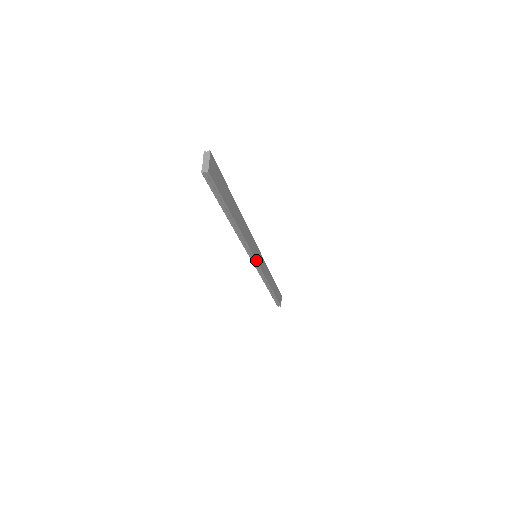
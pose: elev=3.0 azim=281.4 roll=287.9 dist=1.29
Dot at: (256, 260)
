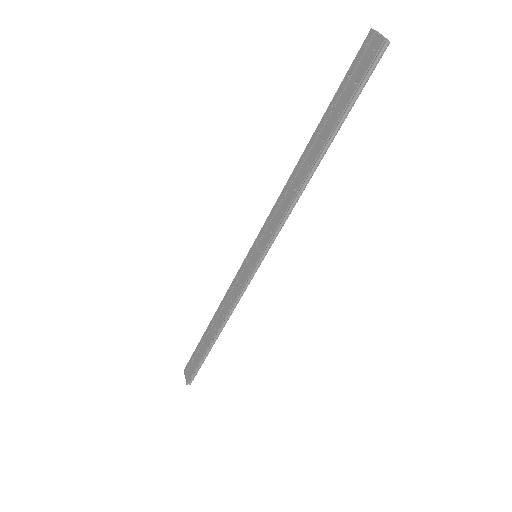
Dot at: (264, 256)
